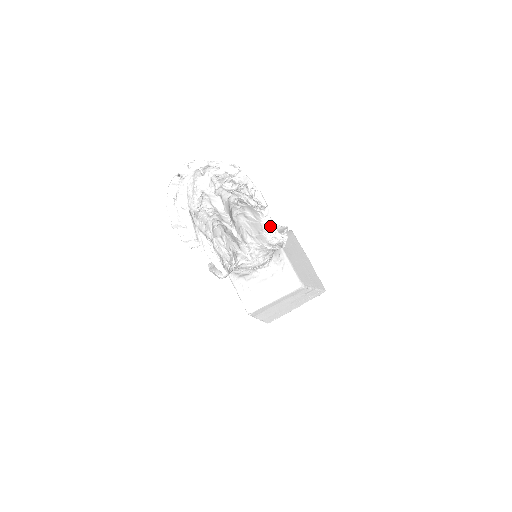
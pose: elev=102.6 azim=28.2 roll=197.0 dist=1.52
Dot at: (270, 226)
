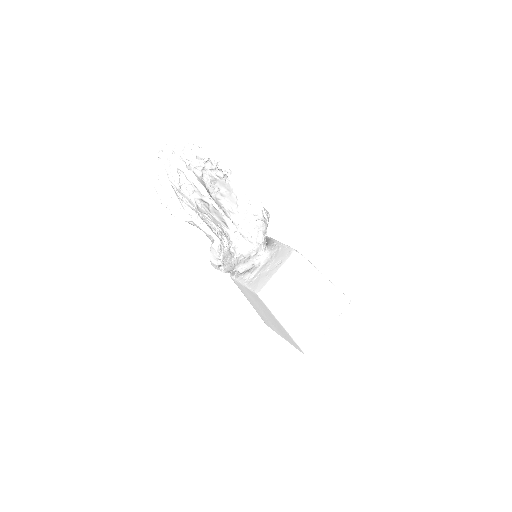
Dot at: (242, 192)
